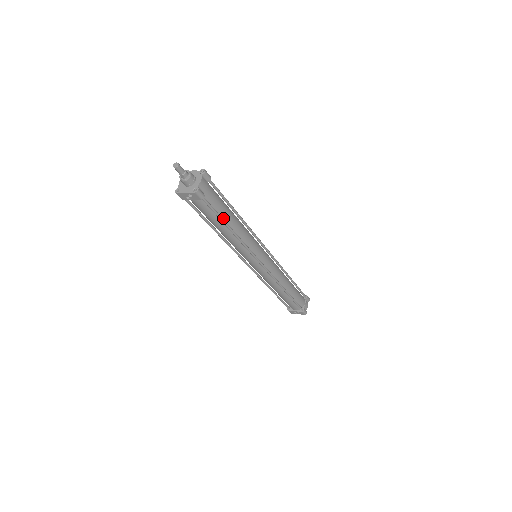
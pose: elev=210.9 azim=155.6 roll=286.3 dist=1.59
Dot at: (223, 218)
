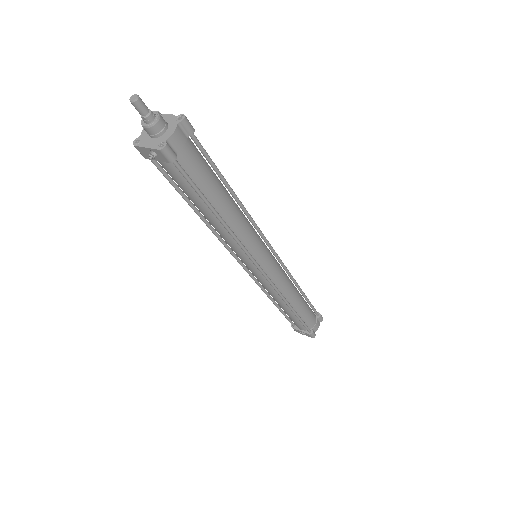
Dot at: (207, 197)
